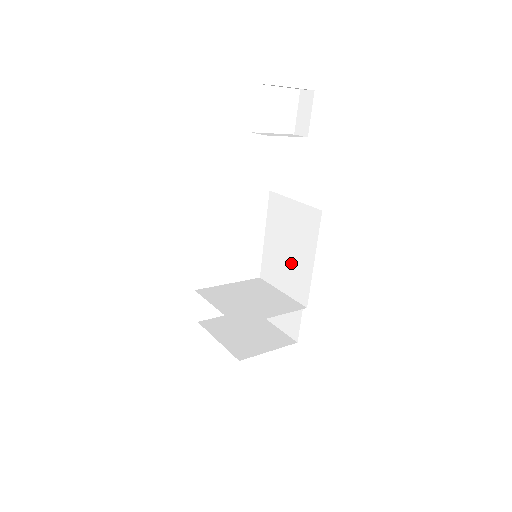
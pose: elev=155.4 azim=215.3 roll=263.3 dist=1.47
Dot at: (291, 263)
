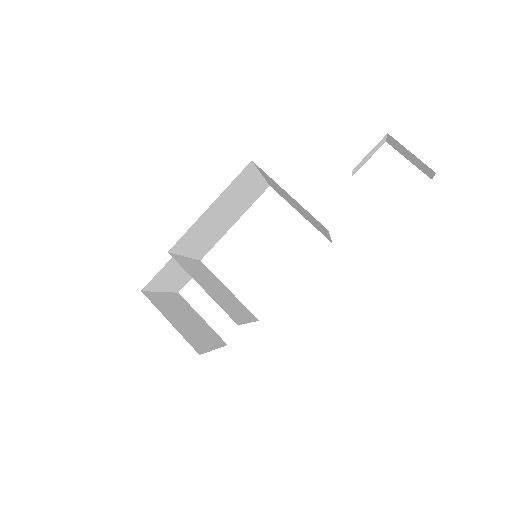
Dot at: occluded
